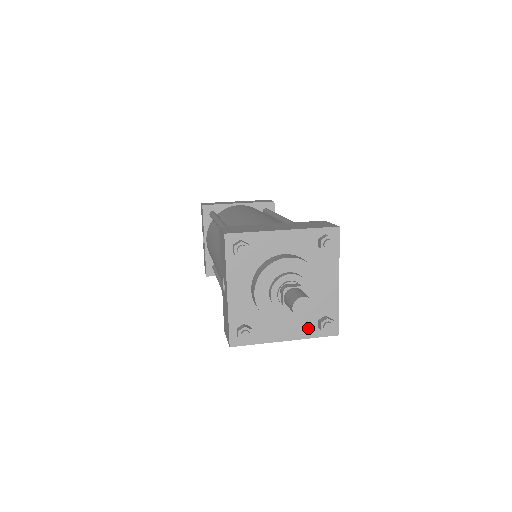
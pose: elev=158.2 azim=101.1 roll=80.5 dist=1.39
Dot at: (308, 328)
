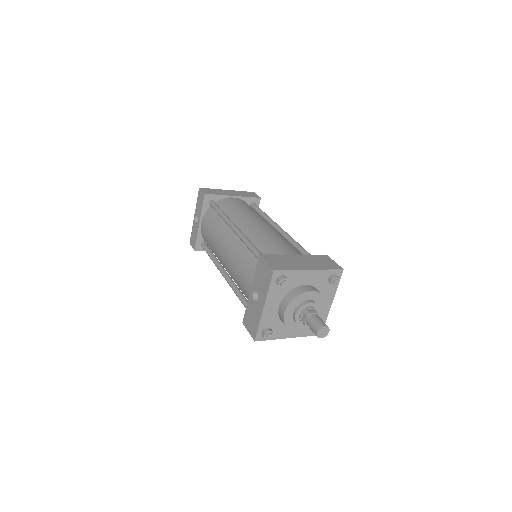
Dot at: (305, 330)
